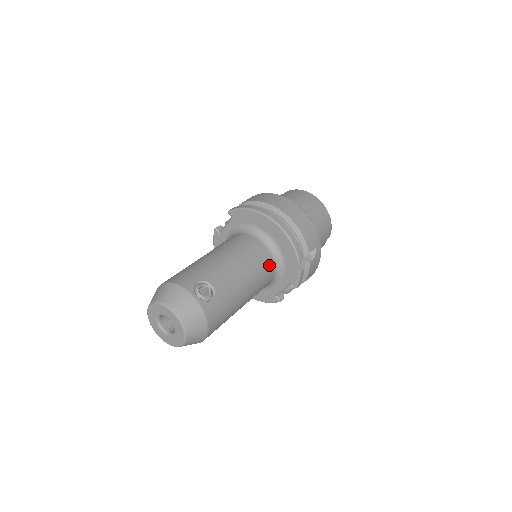
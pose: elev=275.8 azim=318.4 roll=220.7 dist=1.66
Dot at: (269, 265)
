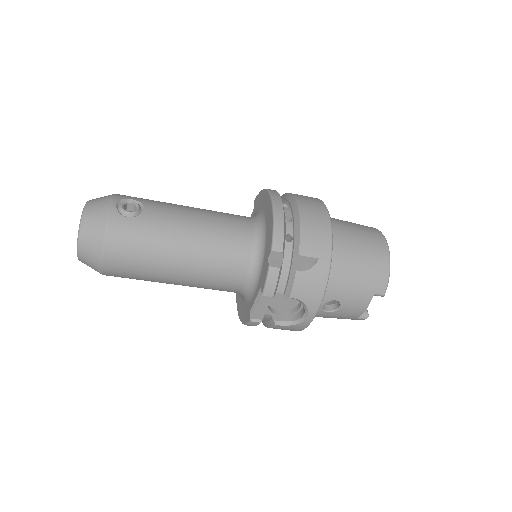
Dot at: (242, 247)
